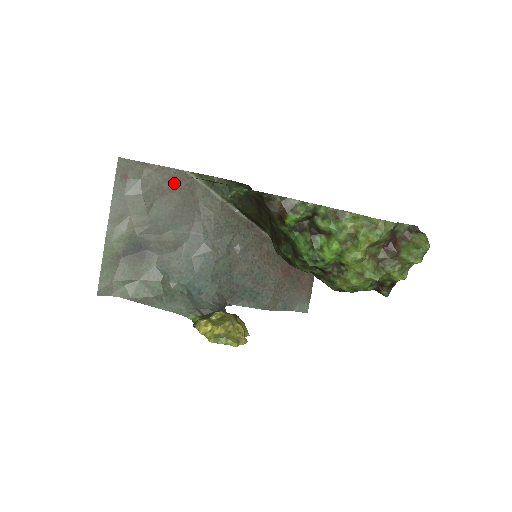
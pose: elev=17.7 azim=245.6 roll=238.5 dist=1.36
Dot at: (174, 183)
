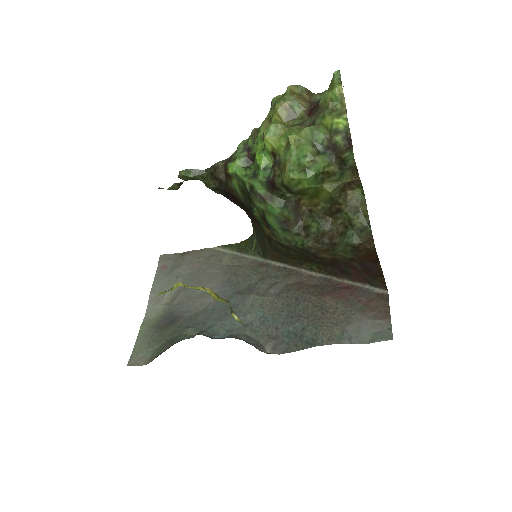
Dot at: (203, 258)
